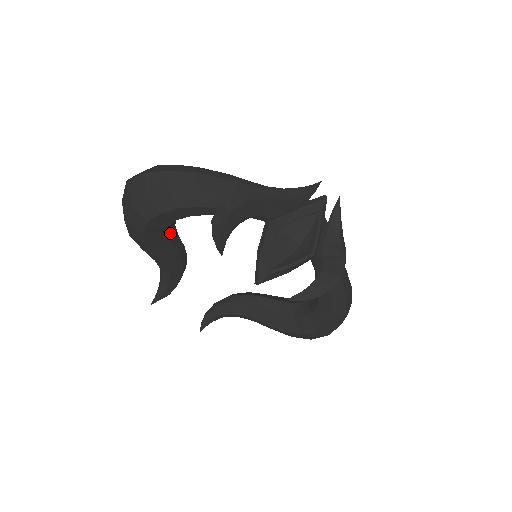
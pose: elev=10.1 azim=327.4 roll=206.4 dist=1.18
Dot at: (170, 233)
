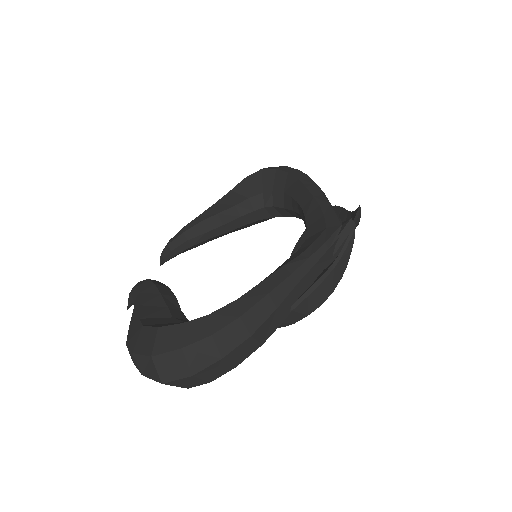
Dot at: occluded
